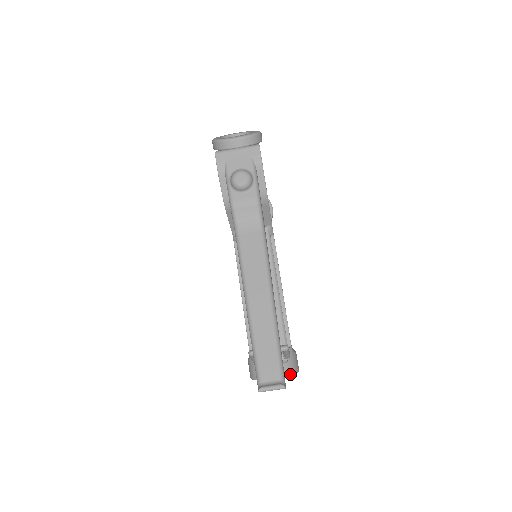
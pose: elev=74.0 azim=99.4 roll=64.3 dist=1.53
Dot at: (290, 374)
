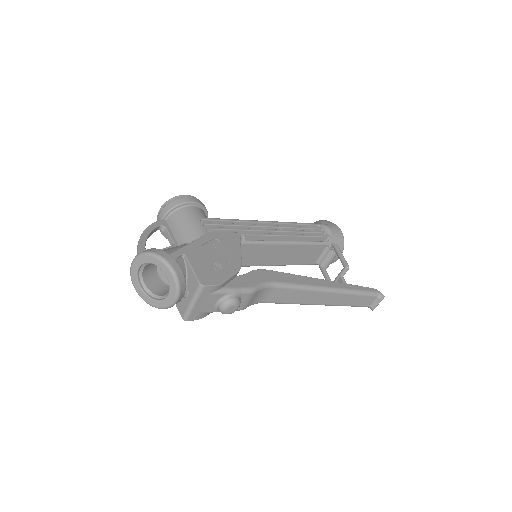
Dot at: occluded
